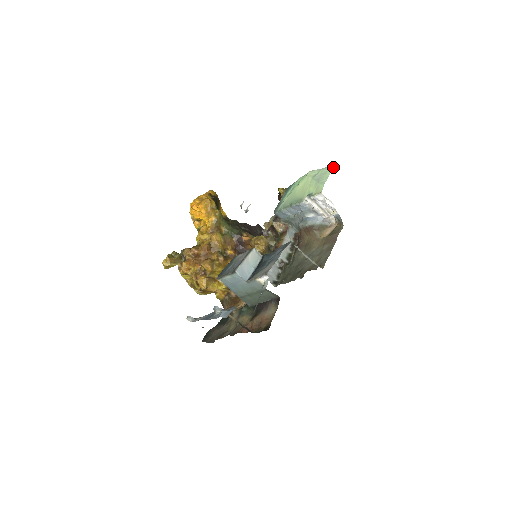
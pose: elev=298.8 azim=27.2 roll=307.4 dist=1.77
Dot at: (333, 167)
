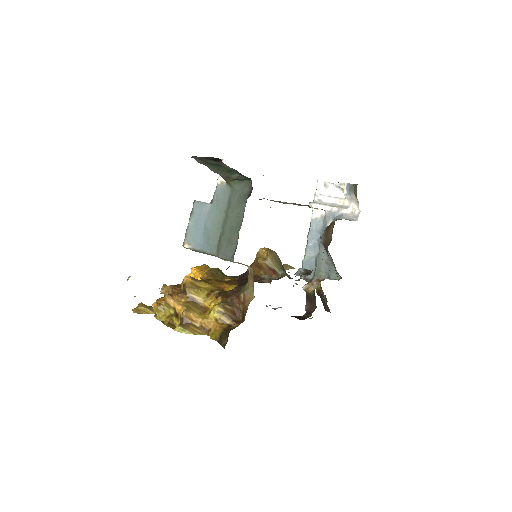
Dot at: occluded
